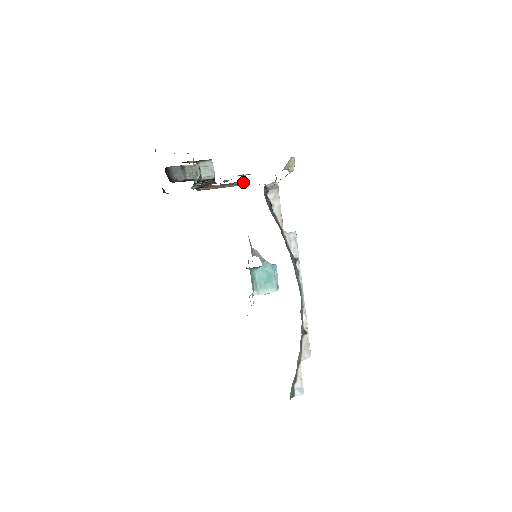
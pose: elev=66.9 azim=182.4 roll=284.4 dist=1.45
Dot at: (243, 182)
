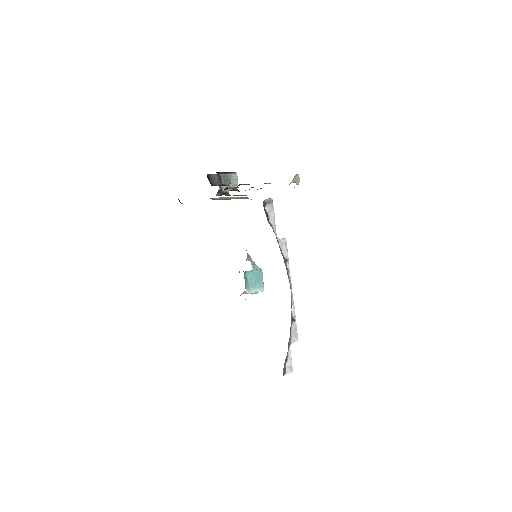
Dot at: occluded
